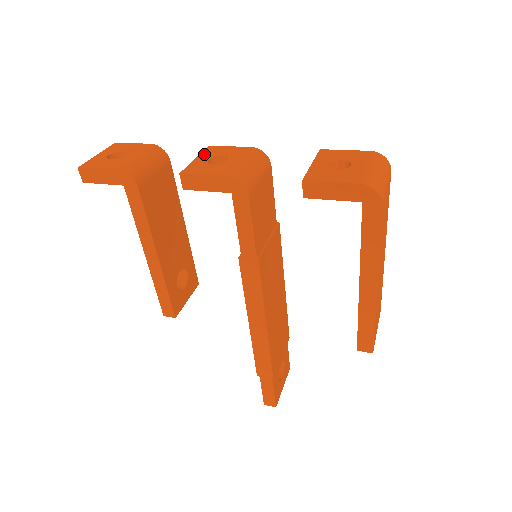
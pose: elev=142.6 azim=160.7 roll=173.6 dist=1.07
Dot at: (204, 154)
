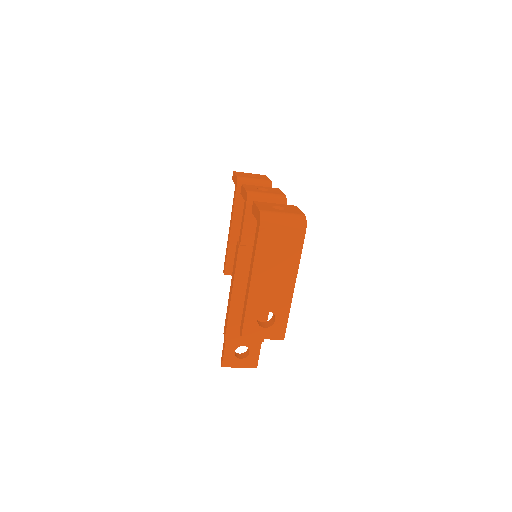
Dot at: (267, 187)
